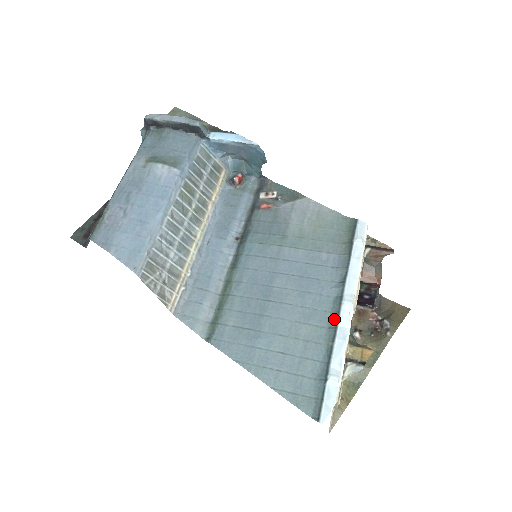
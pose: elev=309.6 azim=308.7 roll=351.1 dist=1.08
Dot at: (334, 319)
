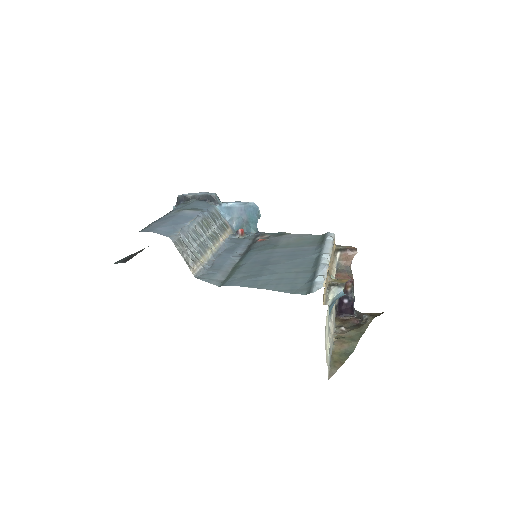
Dot at: (317, 262)
